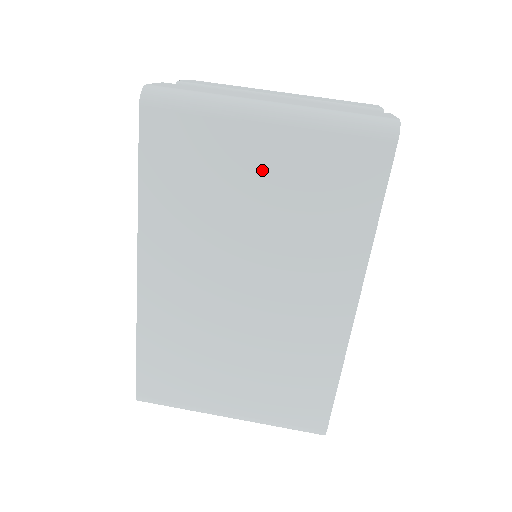
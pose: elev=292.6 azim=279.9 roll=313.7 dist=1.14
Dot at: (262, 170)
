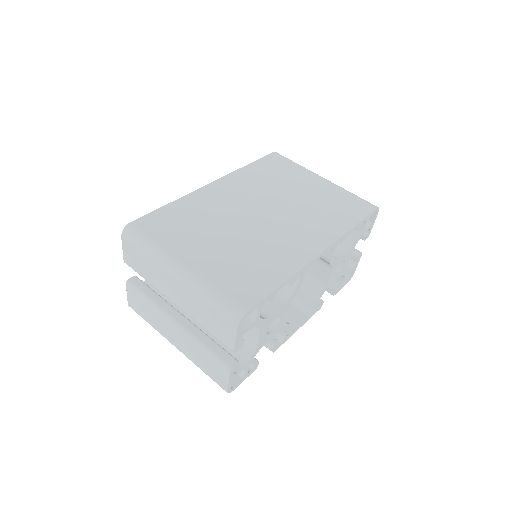
Dot at: (310, 187)
